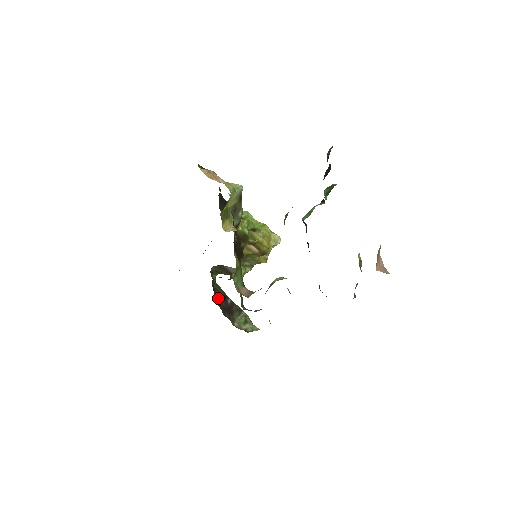
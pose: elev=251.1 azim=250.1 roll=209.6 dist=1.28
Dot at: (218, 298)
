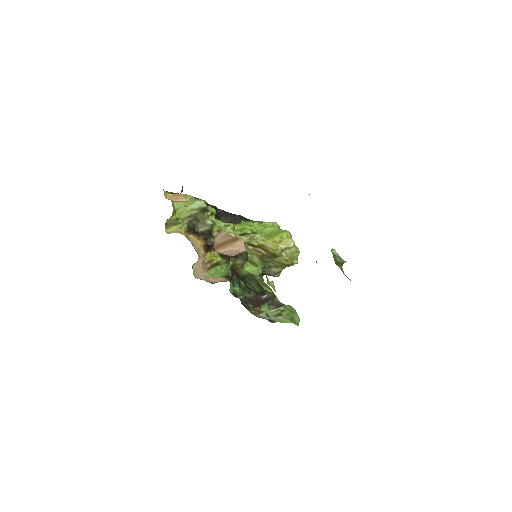
Dot at: occluded
